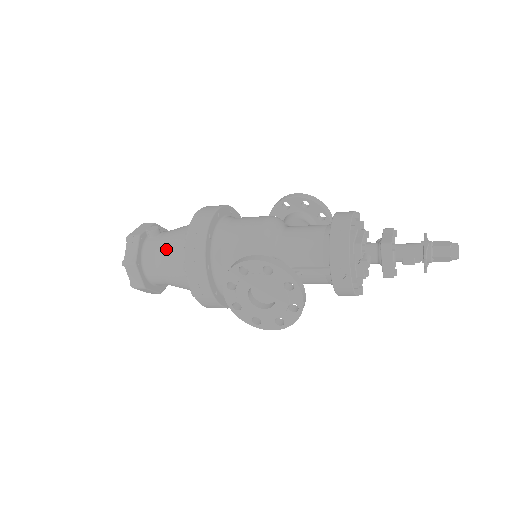
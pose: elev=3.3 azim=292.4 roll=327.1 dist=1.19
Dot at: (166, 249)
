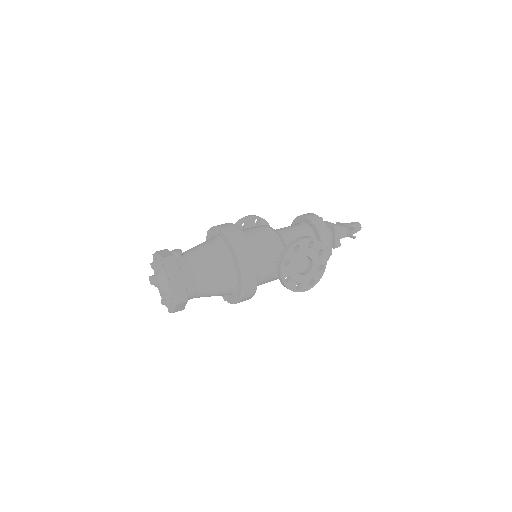
Dot at: (204, 261)
